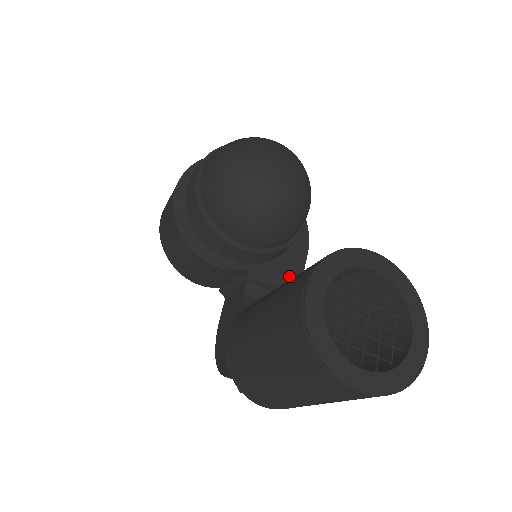
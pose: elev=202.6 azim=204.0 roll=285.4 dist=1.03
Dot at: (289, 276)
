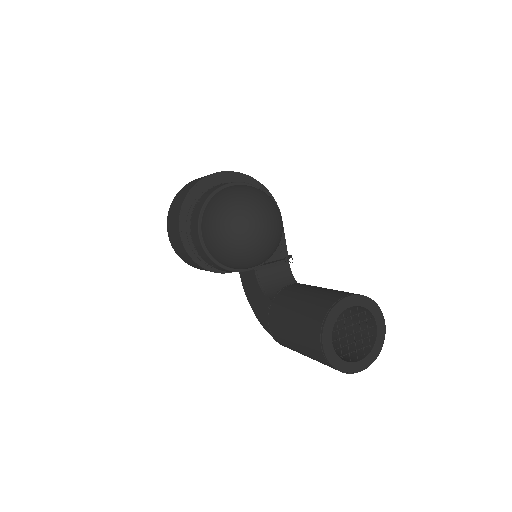
Dot at: occluded
